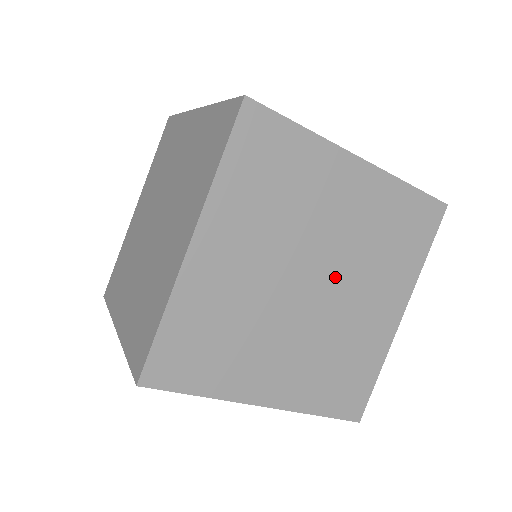
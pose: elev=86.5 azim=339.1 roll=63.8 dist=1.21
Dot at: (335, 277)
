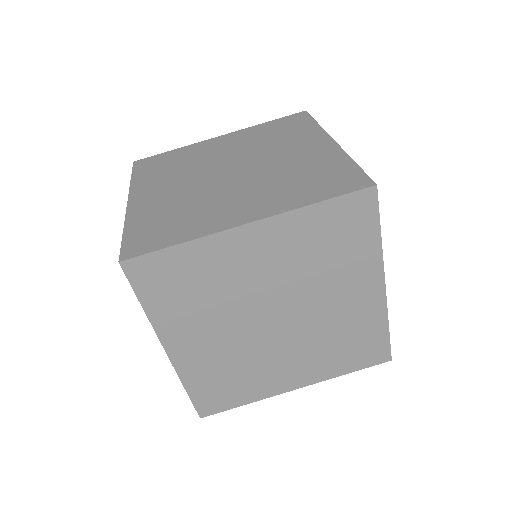
Dot at: (292, 329)
